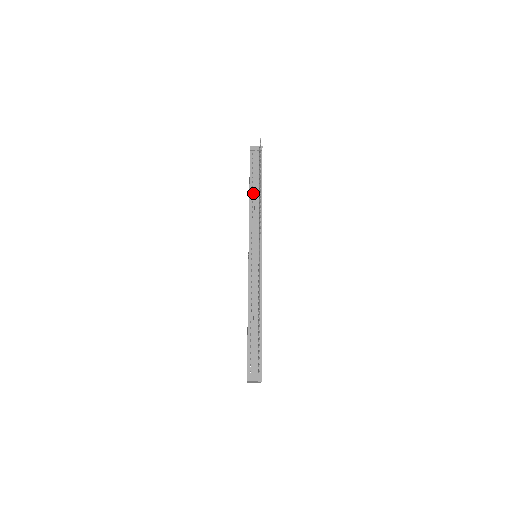
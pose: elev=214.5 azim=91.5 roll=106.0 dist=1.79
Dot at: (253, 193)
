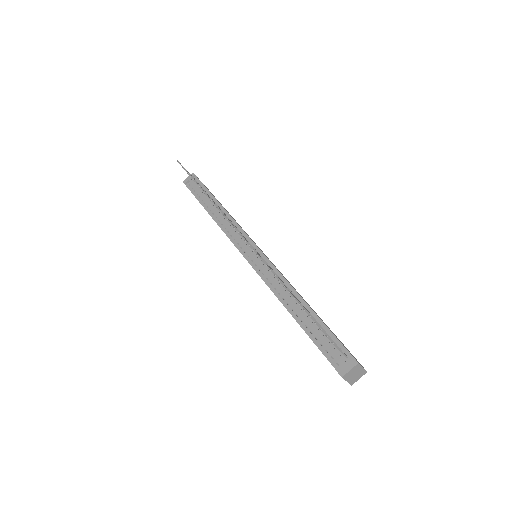
Dot at: (211, 211)
